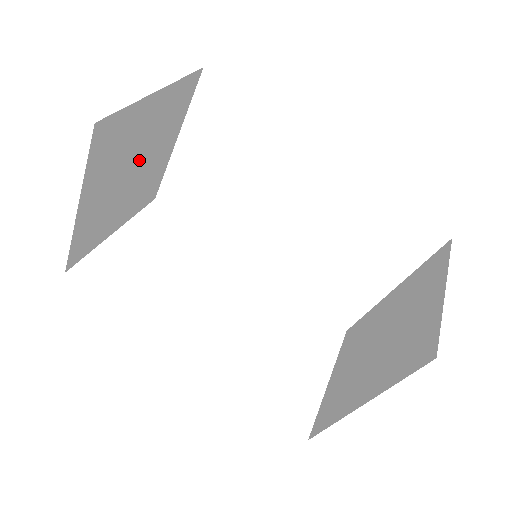
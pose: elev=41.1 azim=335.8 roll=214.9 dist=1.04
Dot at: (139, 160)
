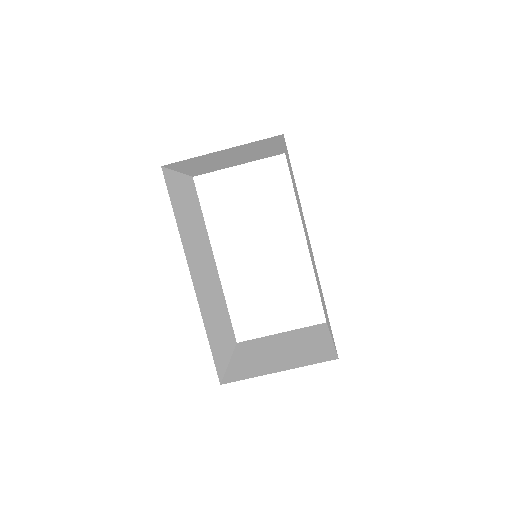
Dot at: (234, 156)
